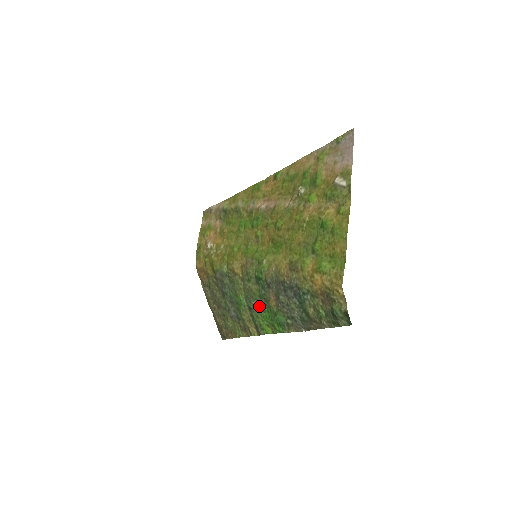
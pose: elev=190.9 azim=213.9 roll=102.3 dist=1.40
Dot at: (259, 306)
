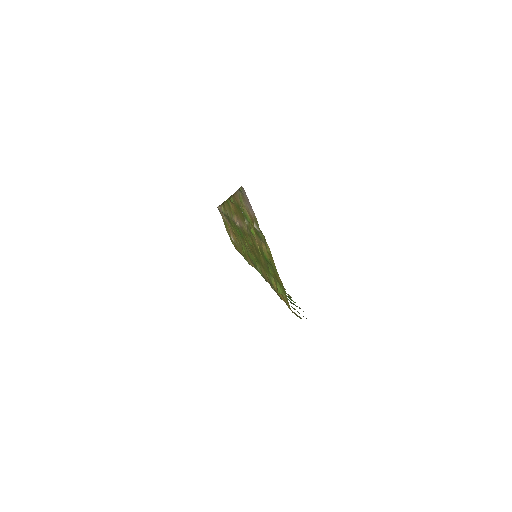
Dot at: occluded
